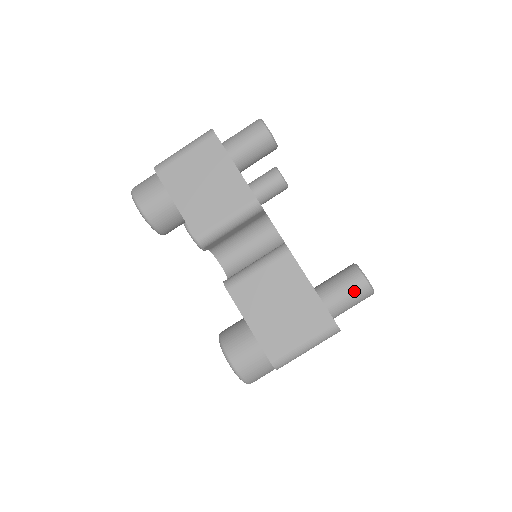
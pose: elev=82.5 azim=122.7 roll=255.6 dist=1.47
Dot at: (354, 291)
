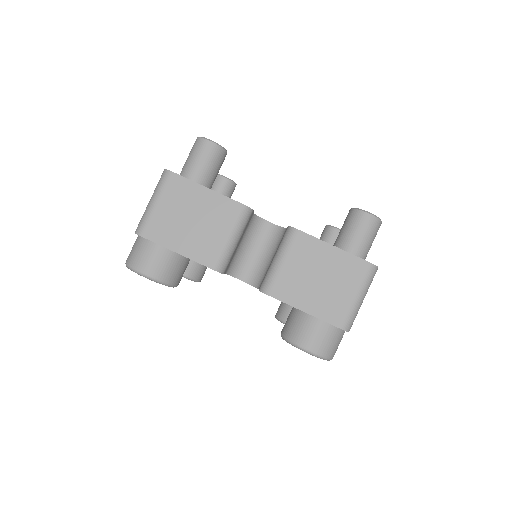
Dot at: (368, 230)
